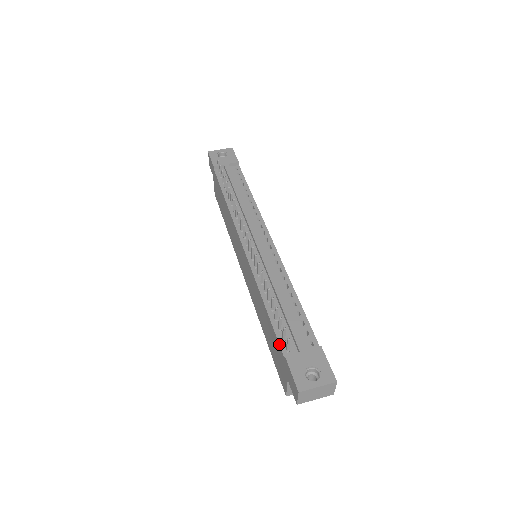
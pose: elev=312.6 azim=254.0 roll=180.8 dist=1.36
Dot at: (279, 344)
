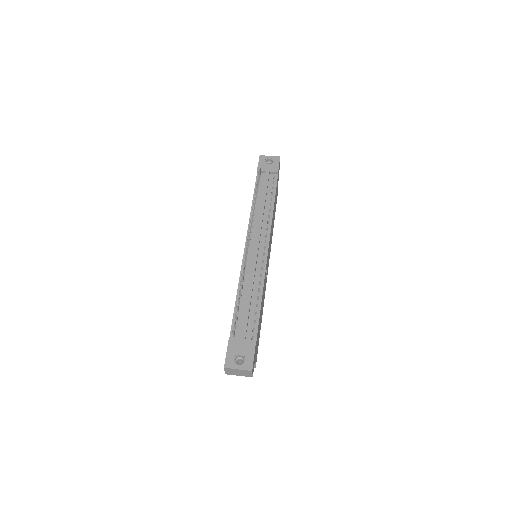
Dot at: occluded
